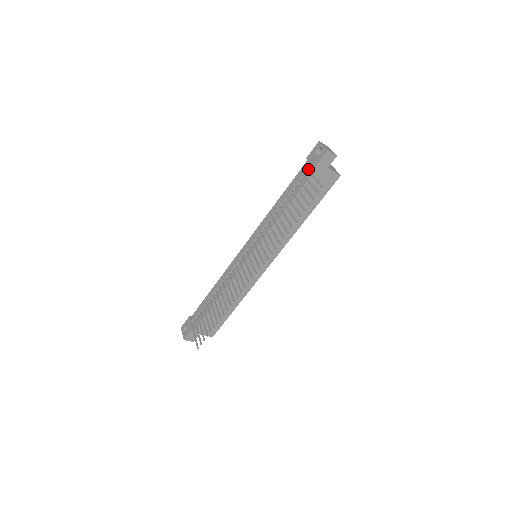
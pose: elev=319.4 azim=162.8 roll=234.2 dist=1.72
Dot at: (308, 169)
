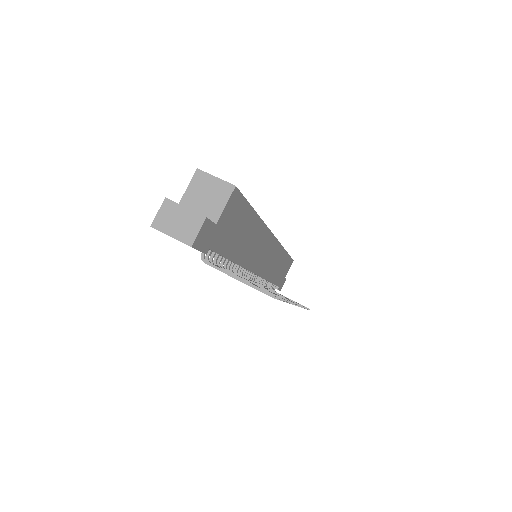
Dot at: occluded
